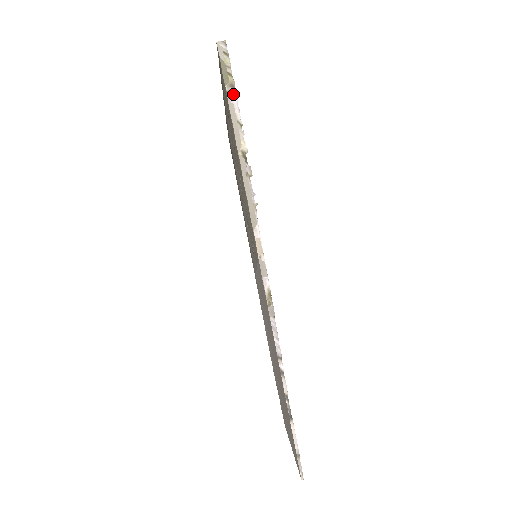
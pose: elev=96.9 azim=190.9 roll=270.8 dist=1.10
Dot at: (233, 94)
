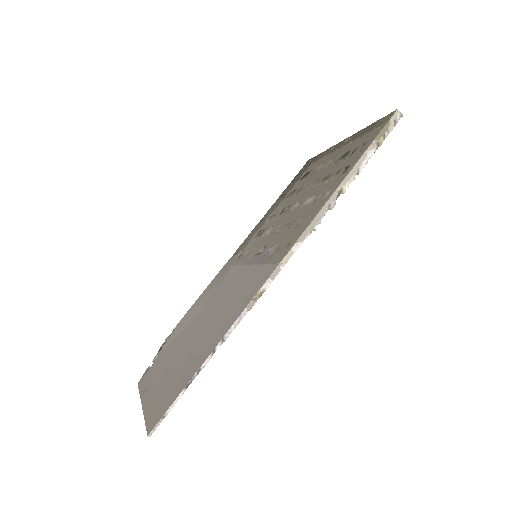
Dot at: (374, 150)
